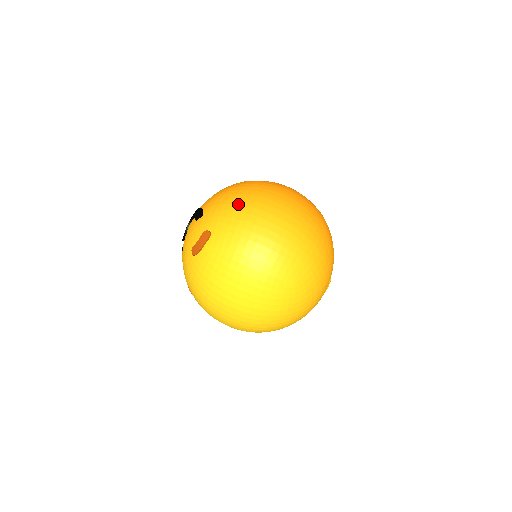
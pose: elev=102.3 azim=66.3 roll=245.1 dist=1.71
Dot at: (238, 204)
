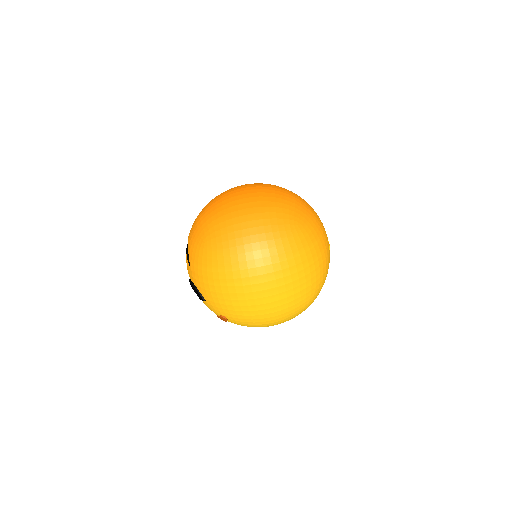
Dot at: (231, 300)
